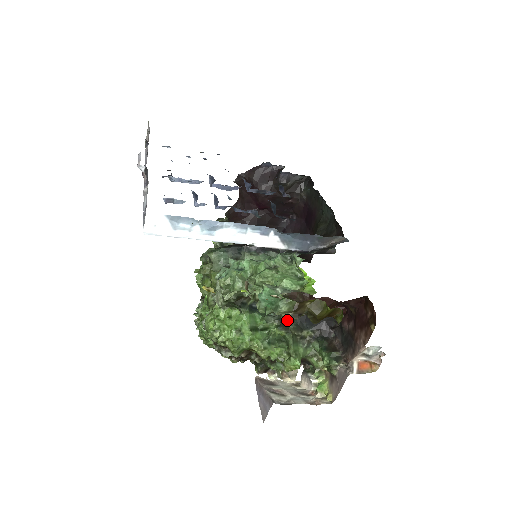
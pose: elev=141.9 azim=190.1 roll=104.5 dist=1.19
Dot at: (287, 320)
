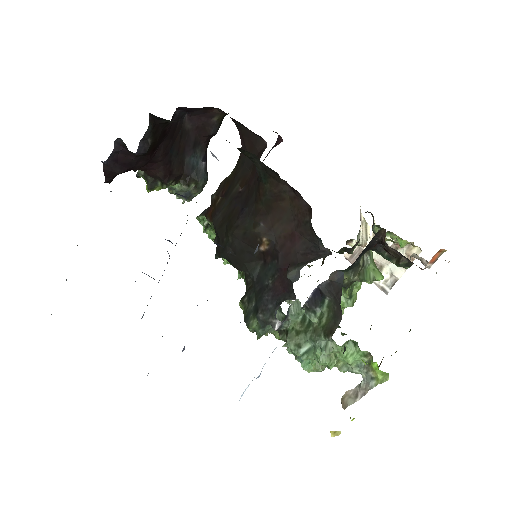
Dot at: (344, 278)
